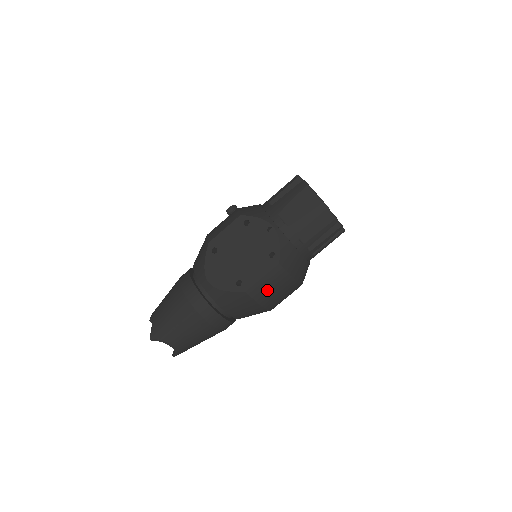
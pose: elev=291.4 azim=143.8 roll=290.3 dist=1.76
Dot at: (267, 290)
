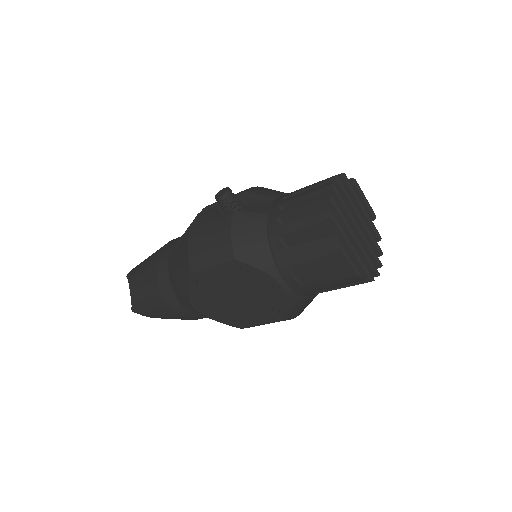
Dot at: occluded
